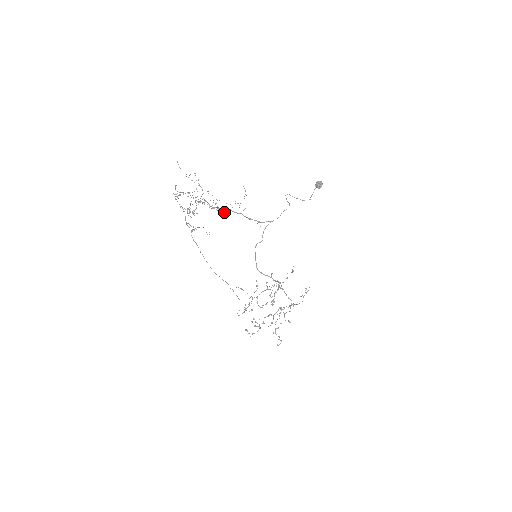
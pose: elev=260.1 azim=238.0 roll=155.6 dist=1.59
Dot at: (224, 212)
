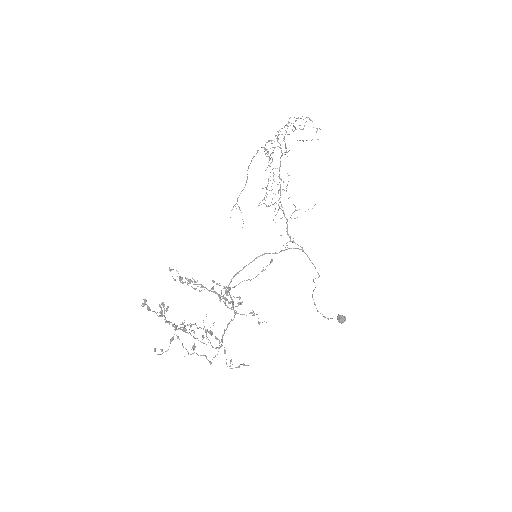
Dot at: occluded
